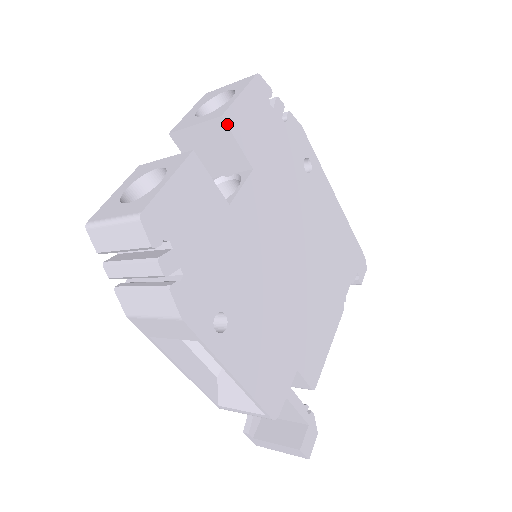
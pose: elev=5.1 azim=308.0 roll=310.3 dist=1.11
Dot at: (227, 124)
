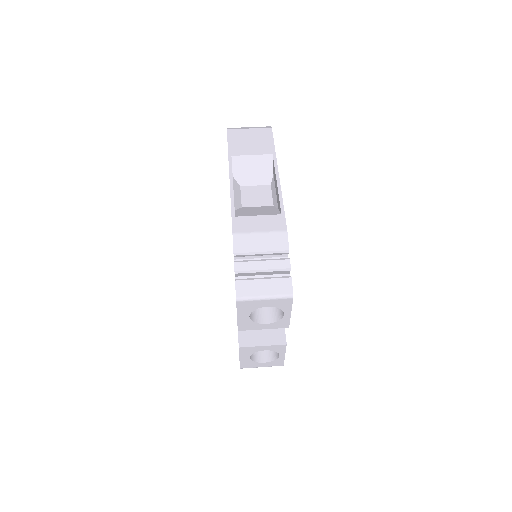
Dot at: occluded
